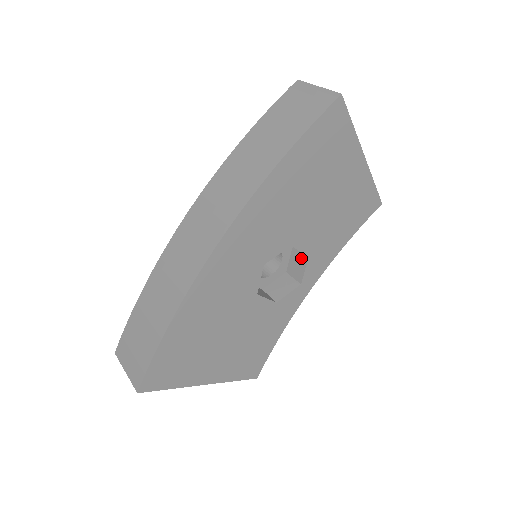
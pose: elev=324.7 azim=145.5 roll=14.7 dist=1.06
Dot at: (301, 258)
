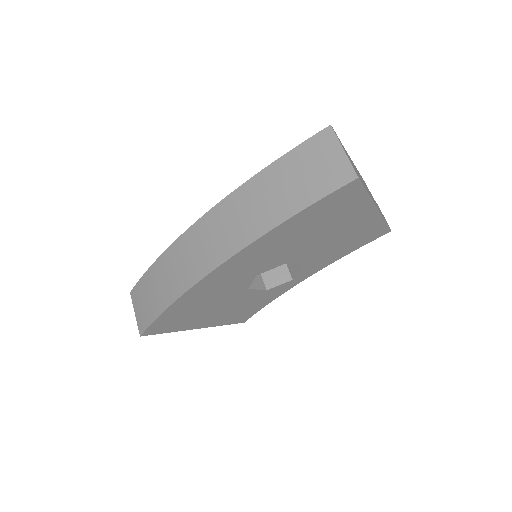
Dot at: occluded
